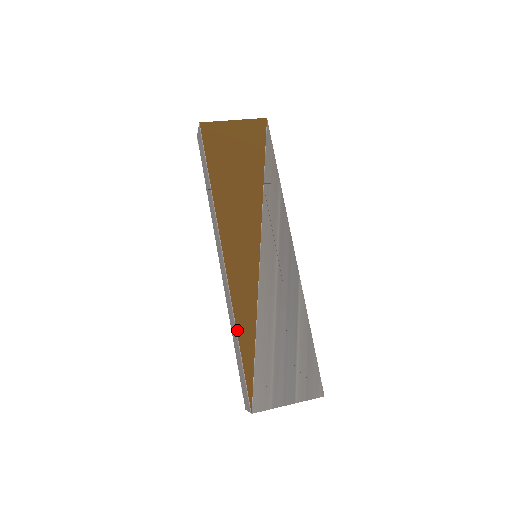
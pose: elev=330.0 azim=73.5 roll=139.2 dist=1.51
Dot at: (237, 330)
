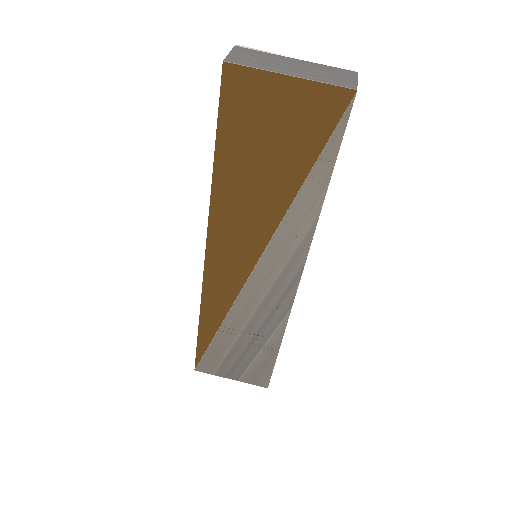
Dot at: (200, 319)
